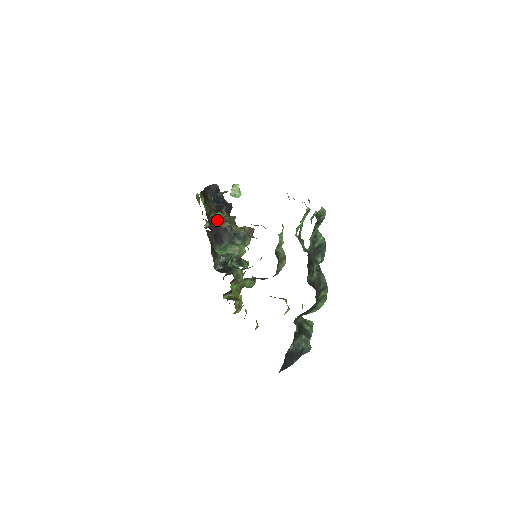
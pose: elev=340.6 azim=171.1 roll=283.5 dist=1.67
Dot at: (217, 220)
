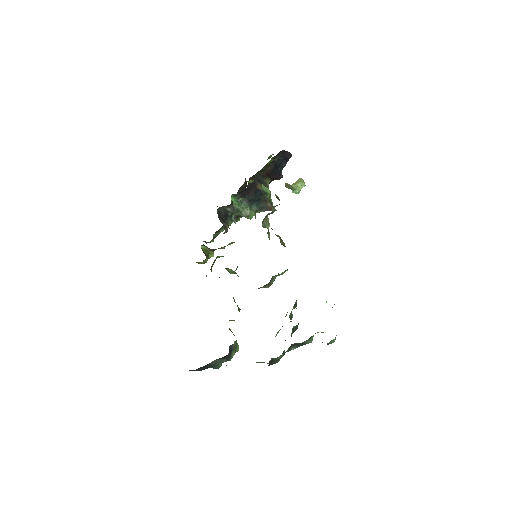
Dot at: (260, 179)
